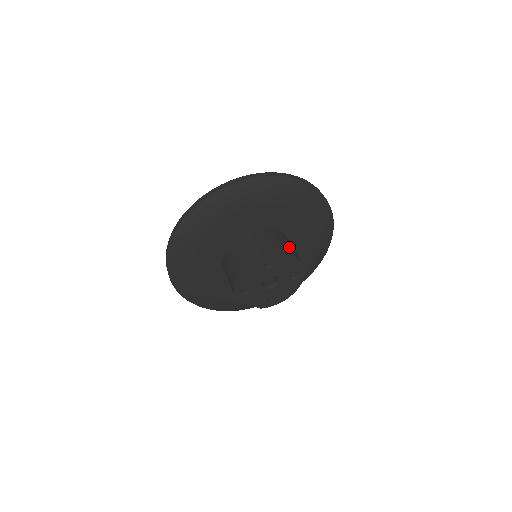
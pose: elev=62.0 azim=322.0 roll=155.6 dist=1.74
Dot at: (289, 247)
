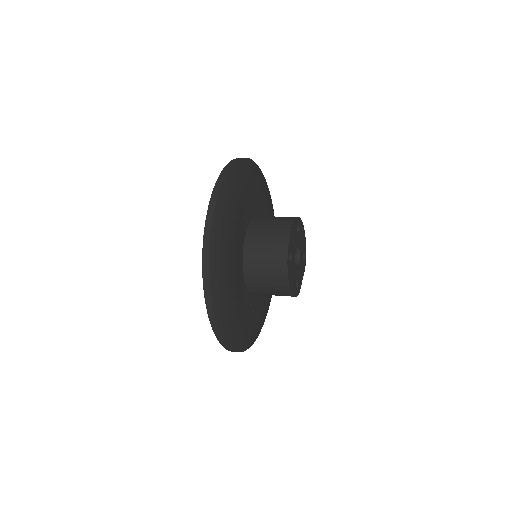
Dot at: (276, 227)
